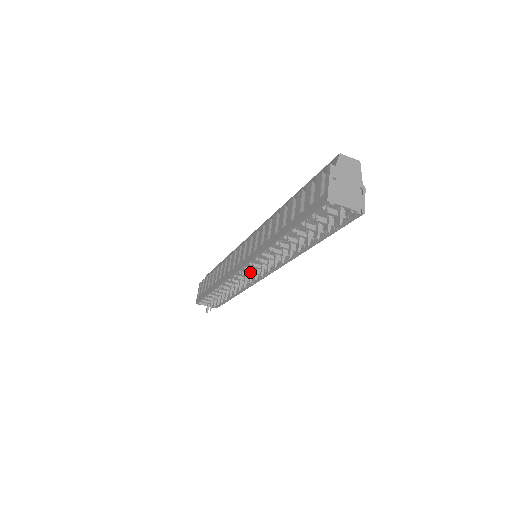
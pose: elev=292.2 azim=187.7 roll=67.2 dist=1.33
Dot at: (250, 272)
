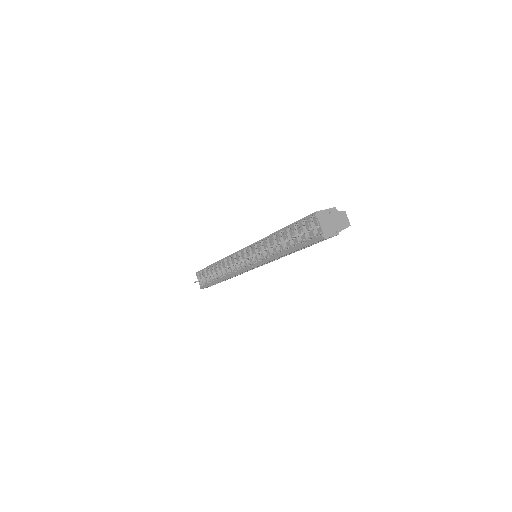
Dot at: occluded
